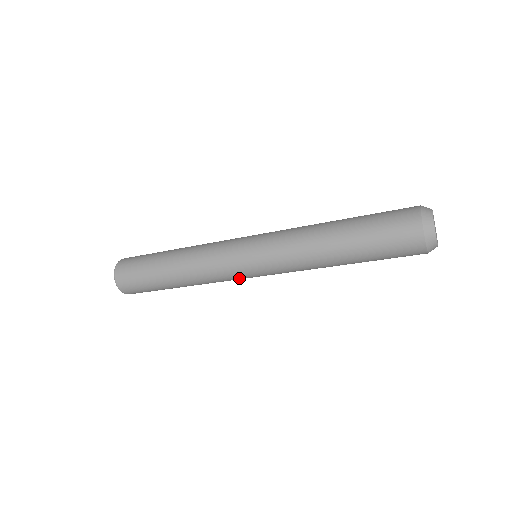
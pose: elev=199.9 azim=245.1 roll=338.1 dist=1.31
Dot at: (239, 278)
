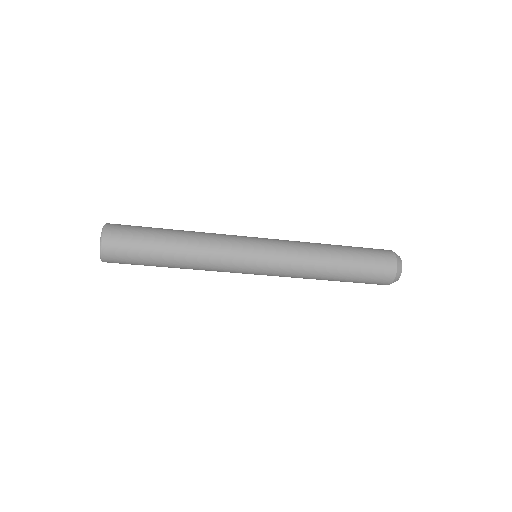
Dot at: occluded
